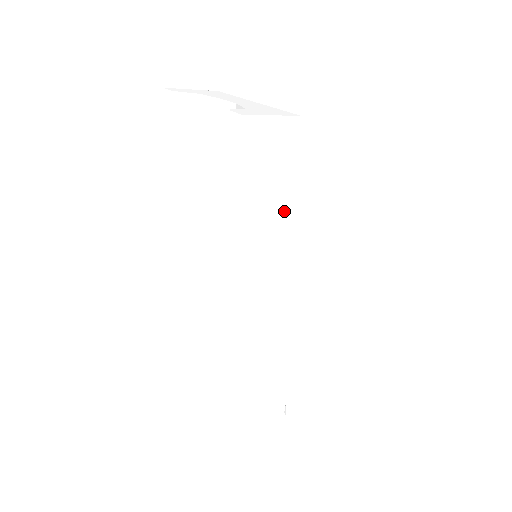
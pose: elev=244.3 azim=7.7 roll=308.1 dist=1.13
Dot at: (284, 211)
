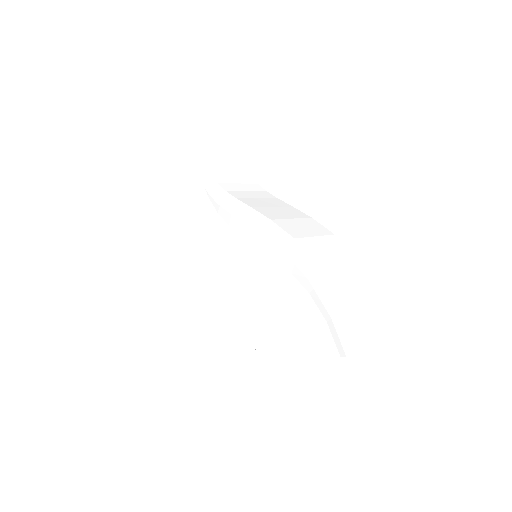
Dot at: (257, 198)
